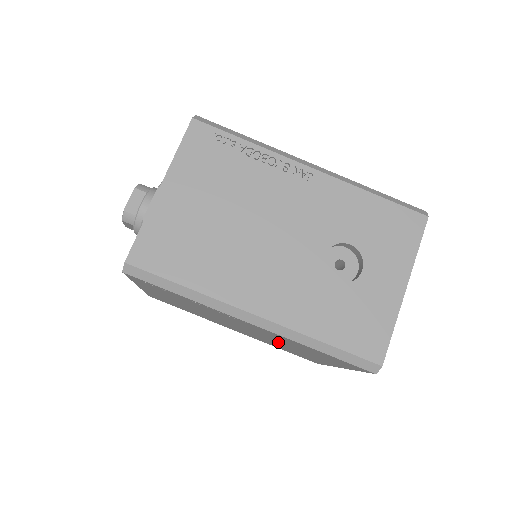
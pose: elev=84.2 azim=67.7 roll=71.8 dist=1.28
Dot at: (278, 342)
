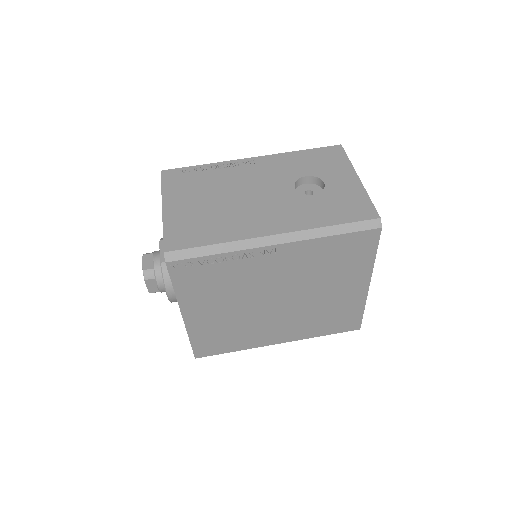
Dot at: (311, 292)
